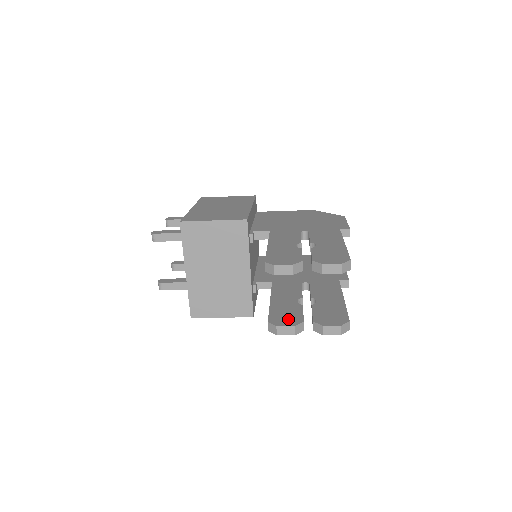
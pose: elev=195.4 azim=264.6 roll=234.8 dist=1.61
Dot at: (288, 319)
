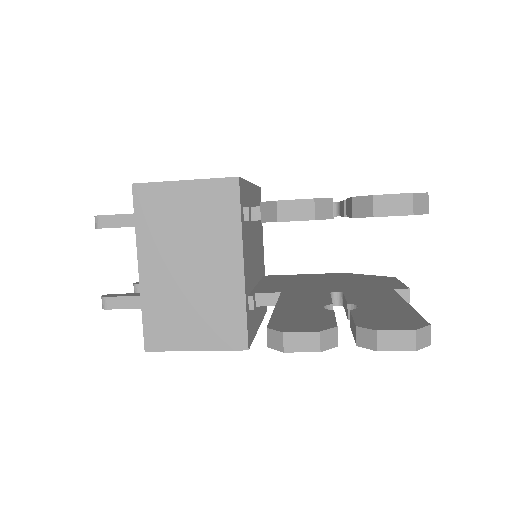
Dot at: (306, 324)
